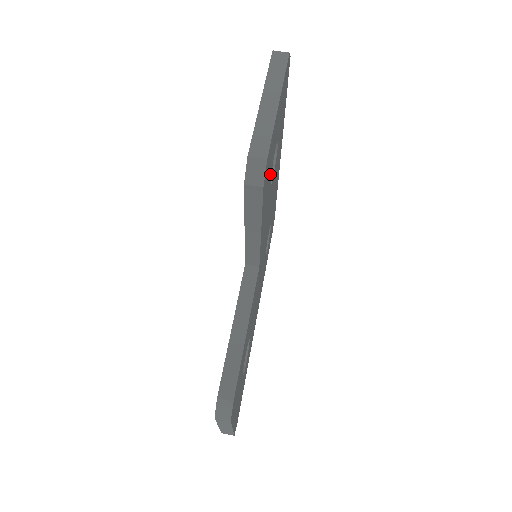
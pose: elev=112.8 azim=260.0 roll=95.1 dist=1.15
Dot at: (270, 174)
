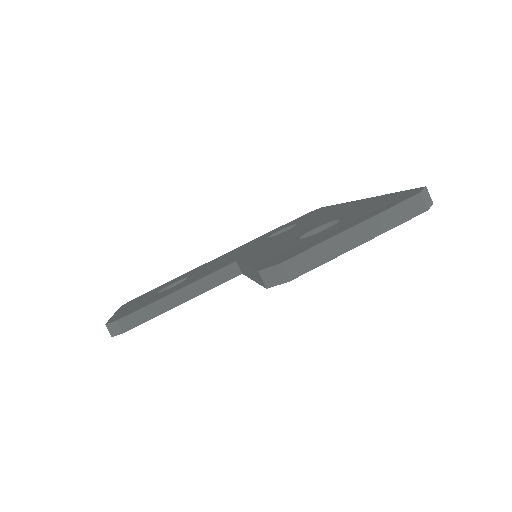
Dot at: occluded
